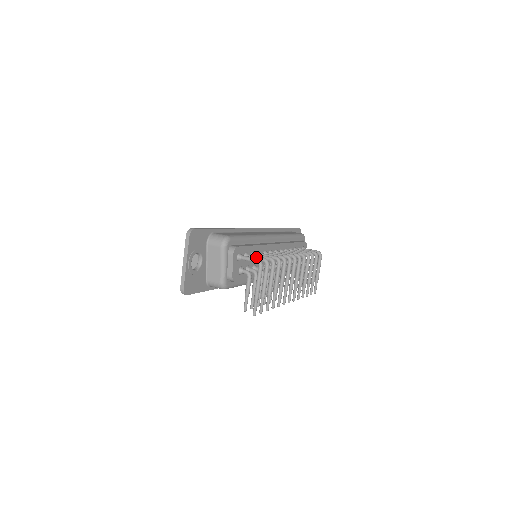
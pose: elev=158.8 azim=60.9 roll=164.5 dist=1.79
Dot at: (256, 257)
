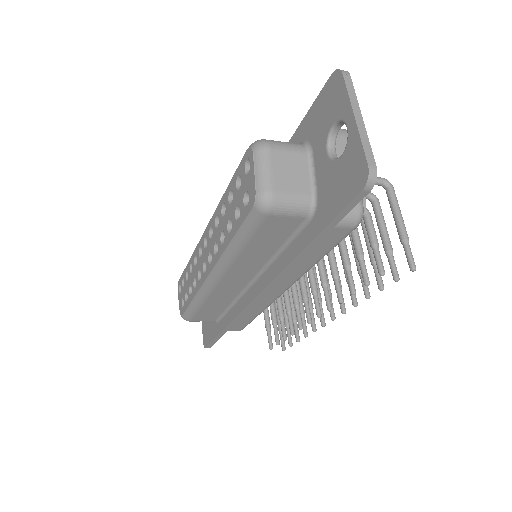
Dot at: occluded
